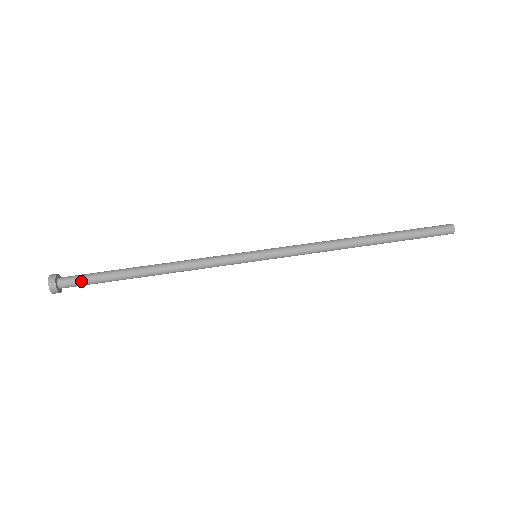
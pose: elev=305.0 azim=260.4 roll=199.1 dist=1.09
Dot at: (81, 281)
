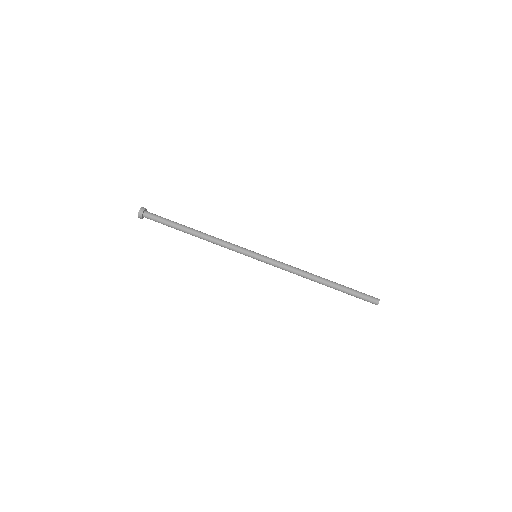
Dot at: (156, 218)
